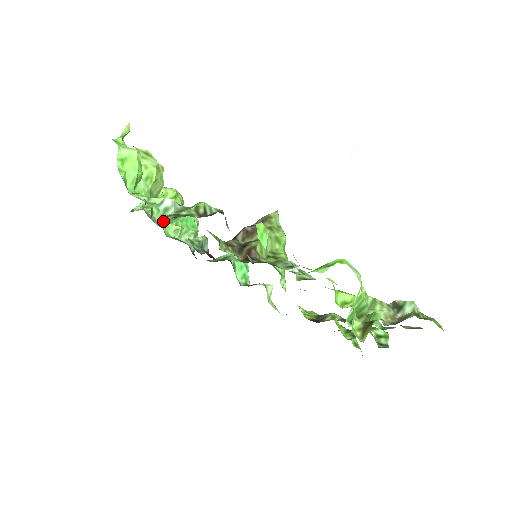
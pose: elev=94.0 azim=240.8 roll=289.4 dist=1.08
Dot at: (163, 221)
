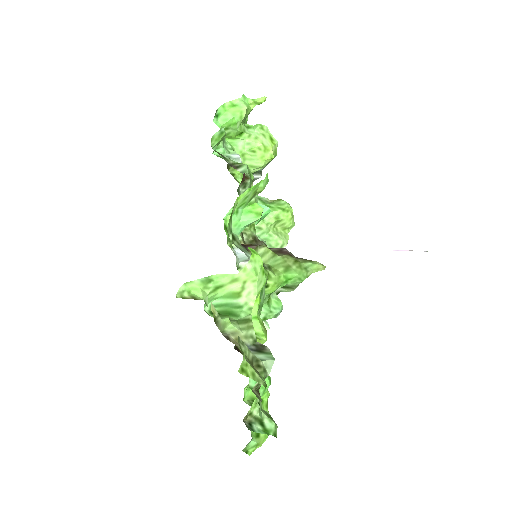
Dot at: occluded
